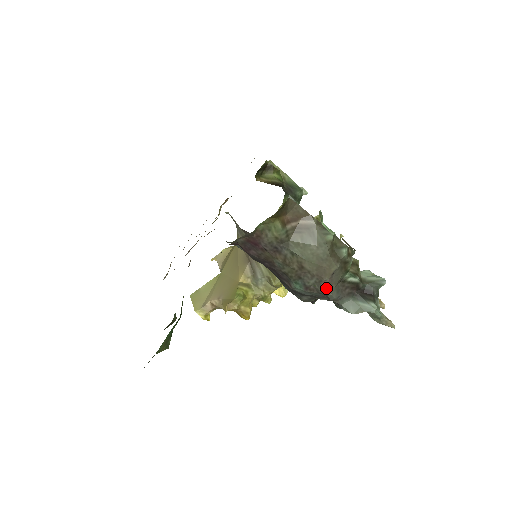
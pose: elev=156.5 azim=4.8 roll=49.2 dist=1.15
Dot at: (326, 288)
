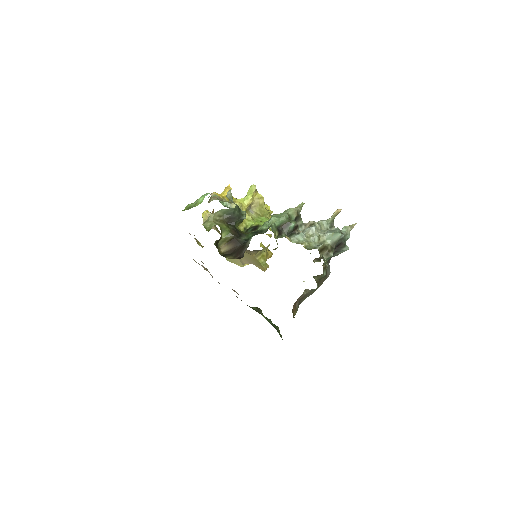
Dot at: occluded
